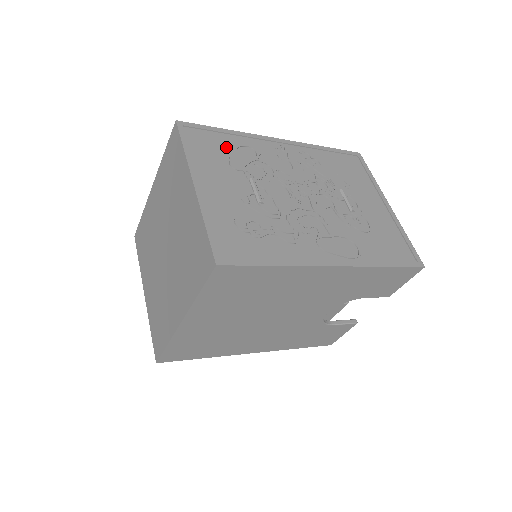
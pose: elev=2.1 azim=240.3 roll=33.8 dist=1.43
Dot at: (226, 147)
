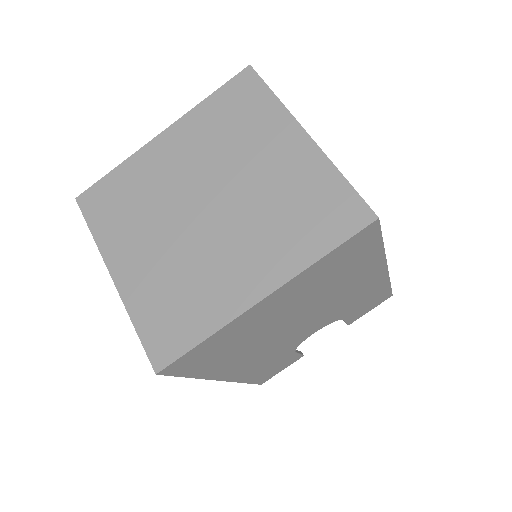
Dot at: occluded
